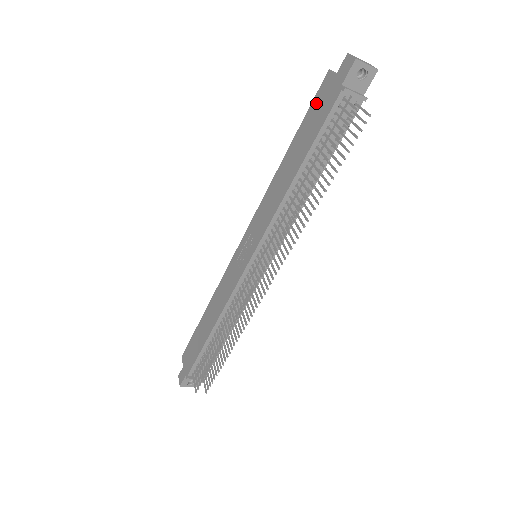
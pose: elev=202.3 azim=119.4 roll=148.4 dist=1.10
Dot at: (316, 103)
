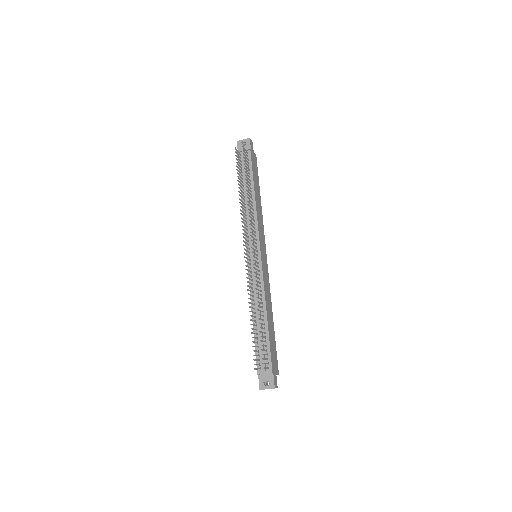
Dot at: occluded
